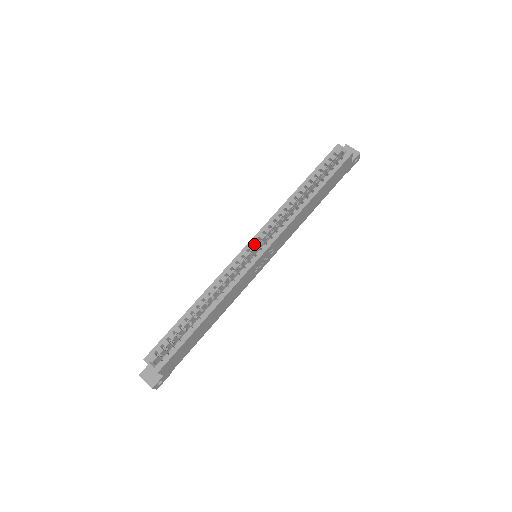
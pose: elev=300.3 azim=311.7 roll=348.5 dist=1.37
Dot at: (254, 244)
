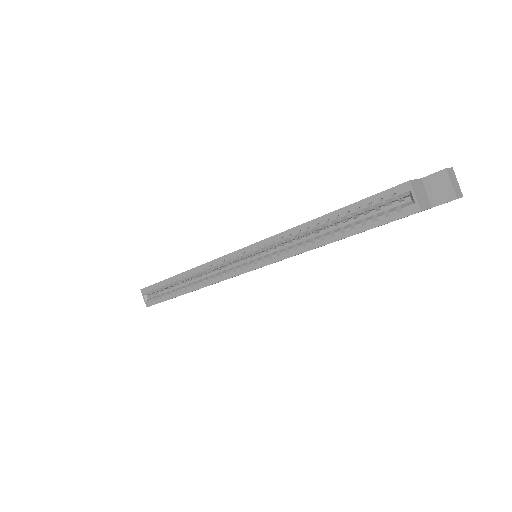
Dot at: (249, 251)
